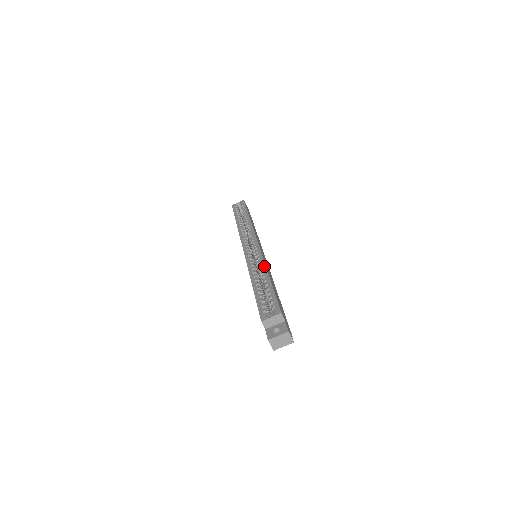
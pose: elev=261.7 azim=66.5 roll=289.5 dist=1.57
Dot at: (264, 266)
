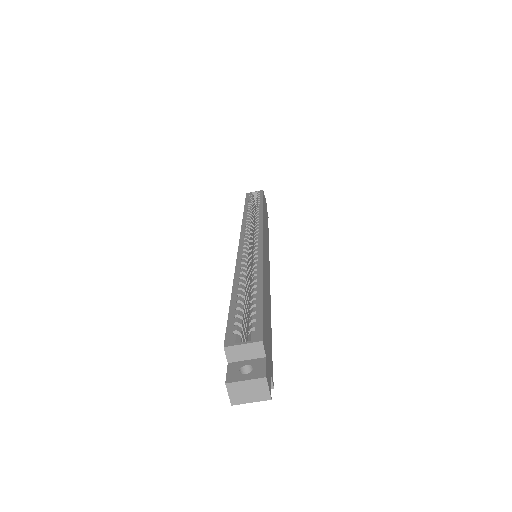
Dot at: (260, 266)
